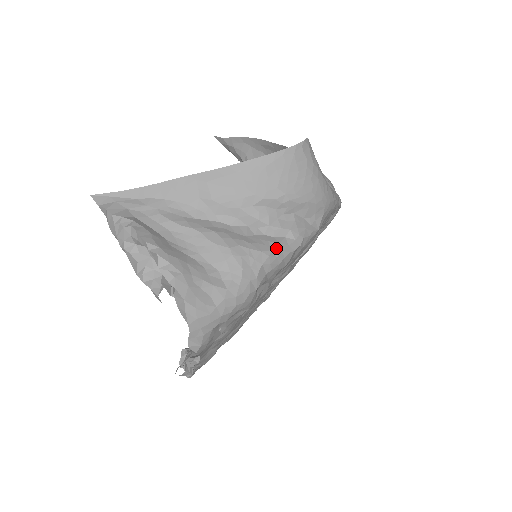
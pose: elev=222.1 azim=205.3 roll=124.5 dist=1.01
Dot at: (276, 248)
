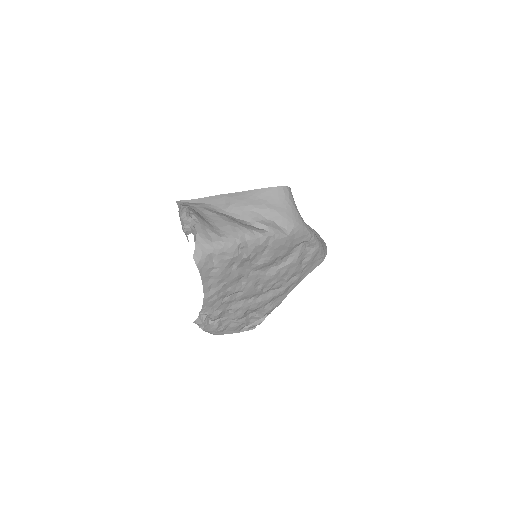
Dot at: (256, 230)
